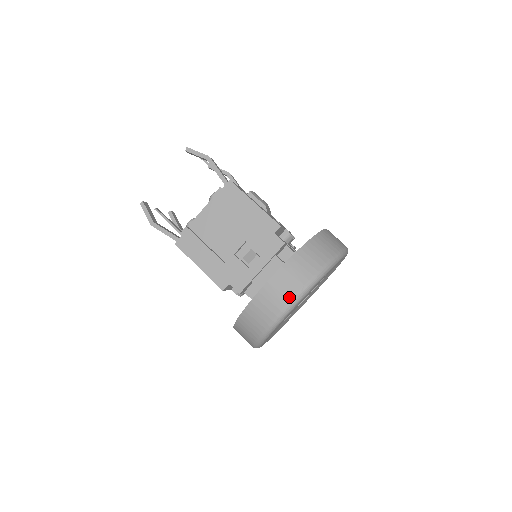
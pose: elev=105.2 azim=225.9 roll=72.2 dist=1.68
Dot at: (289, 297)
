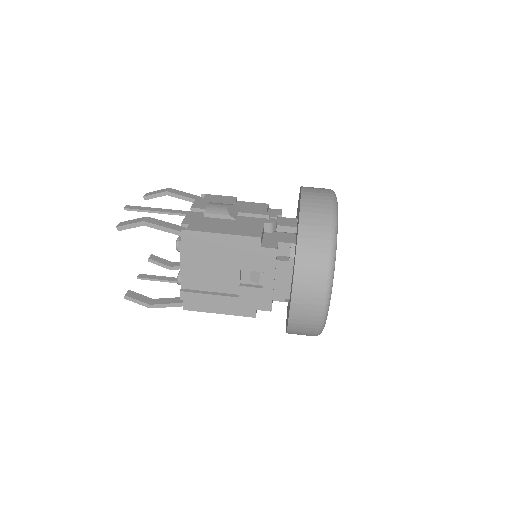
Dot at: (319, 303)
